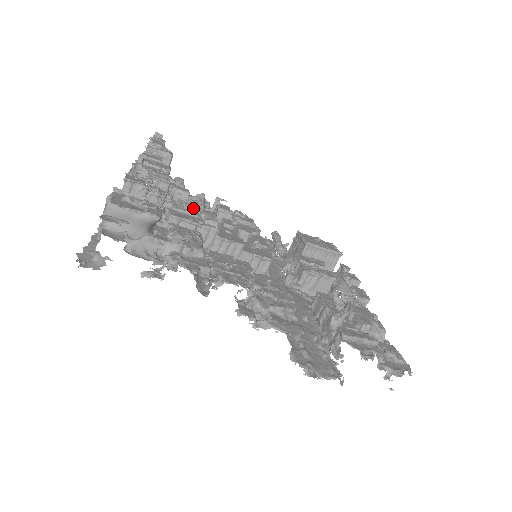
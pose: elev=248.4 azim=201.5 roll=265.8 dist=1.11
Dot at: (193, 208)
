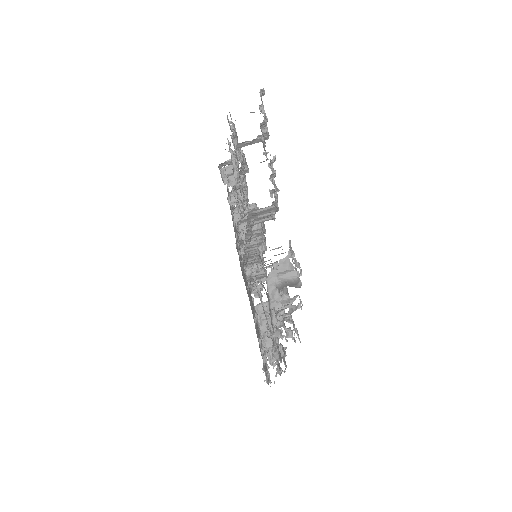
Dot at: (237, 179)
